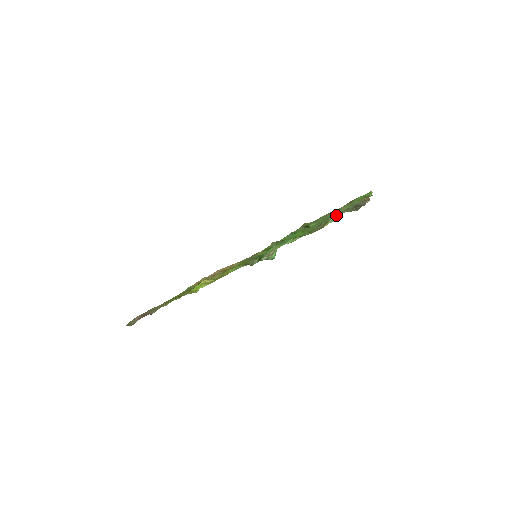
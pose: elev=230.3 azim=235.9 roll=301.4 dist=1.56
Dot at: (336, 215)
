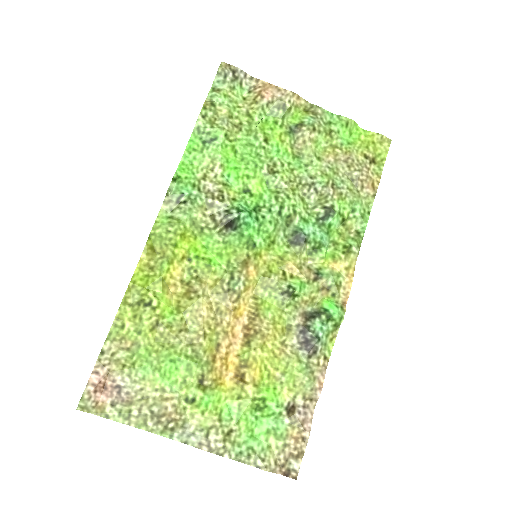
Dot at: (210, 90)
